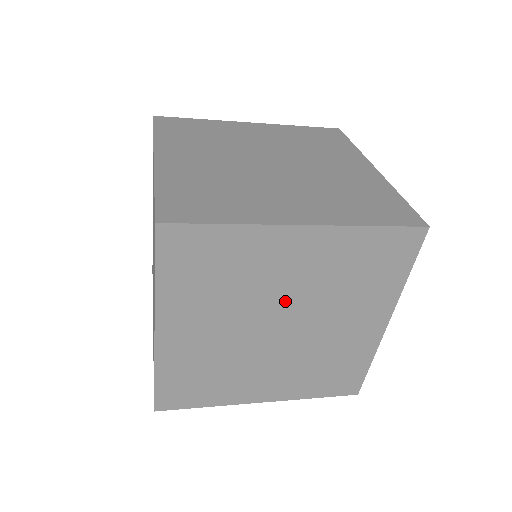
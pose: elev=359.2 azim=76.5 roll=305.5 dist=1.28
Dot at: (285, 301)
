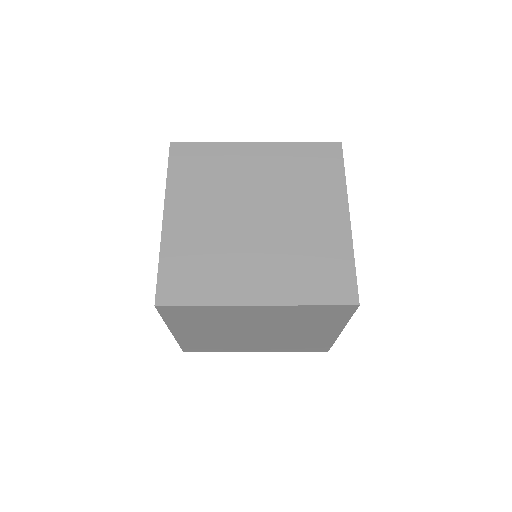
Dot at: (257, 326)
